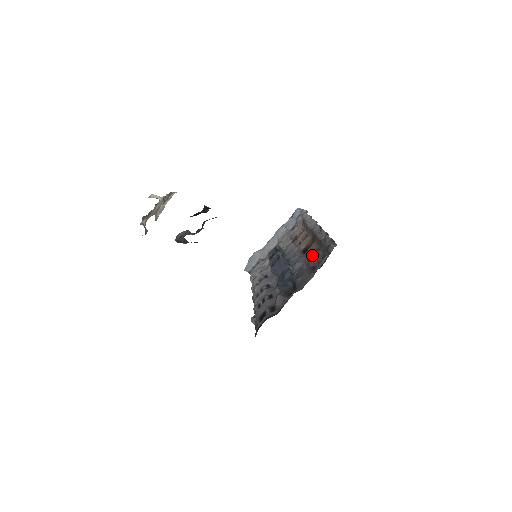
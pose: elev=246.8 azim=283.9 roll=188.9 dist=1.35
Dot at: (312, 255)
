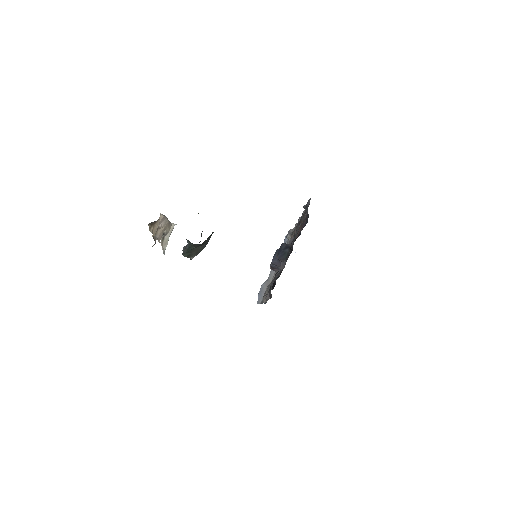
Dot at: (300, 231)
